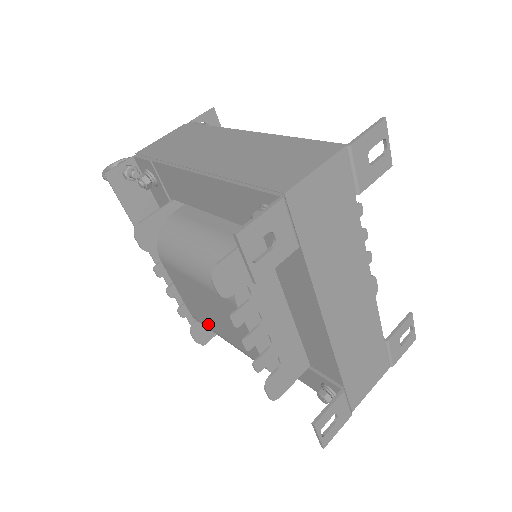
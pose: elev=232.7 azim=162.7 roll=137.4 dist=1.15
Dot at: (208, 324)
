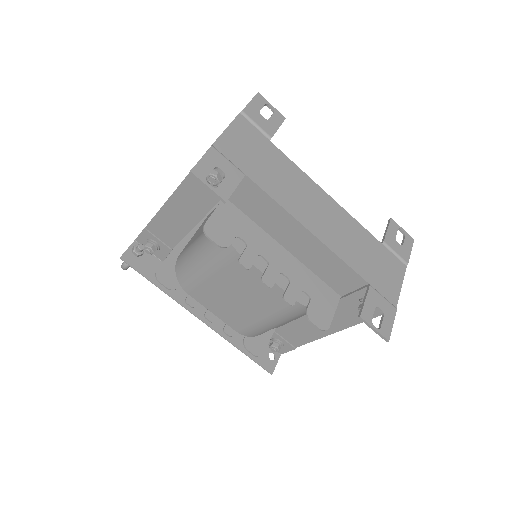
Dot at: (249, 321)
